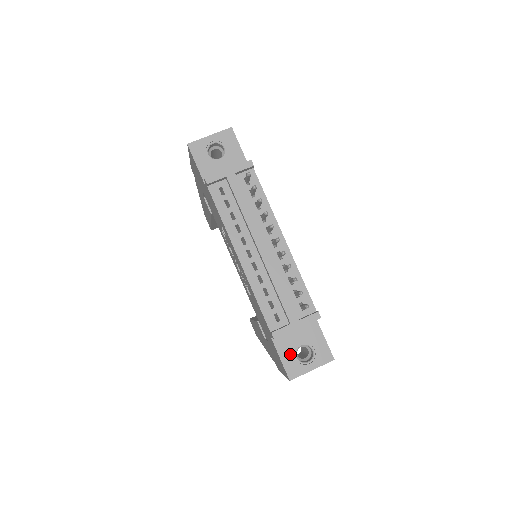
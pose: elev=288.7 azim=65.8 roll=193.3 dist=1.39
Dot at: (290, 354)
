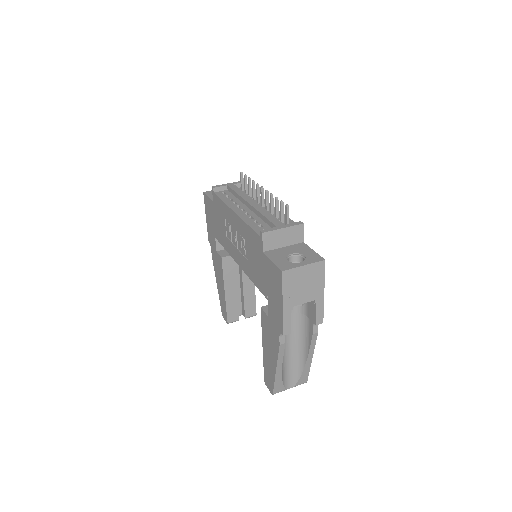
Dot at: (281, 259)
